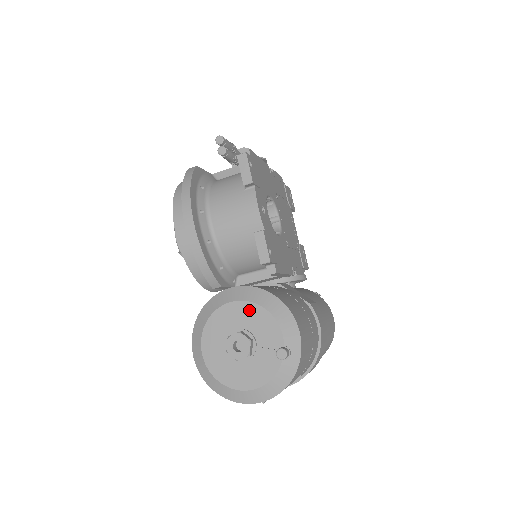
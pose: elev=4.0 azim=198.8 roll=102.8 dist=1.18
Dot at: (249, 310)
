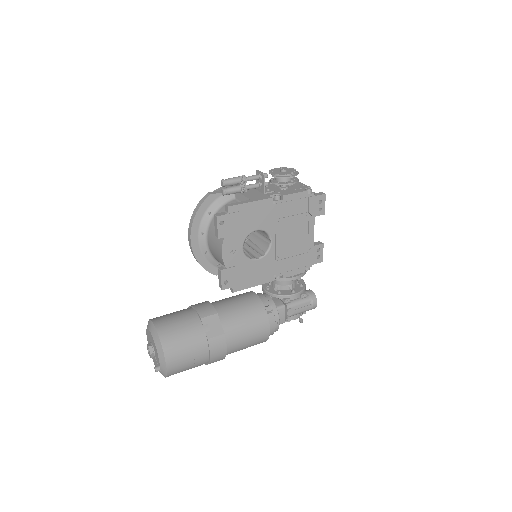
Dot at: (153, 341)
